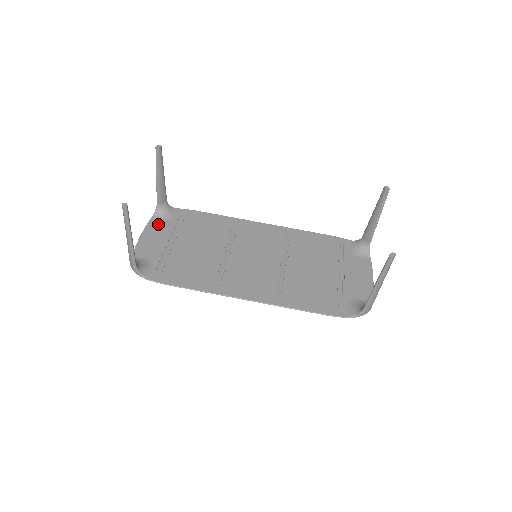
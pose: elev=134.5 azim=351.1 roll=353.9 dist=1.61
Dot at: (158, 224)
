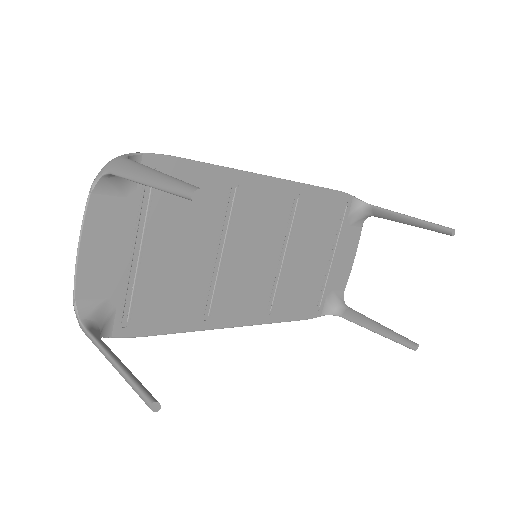
Dot at: (108, 208)
